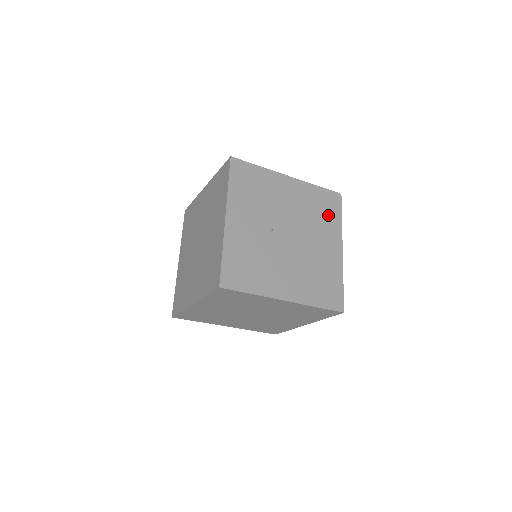
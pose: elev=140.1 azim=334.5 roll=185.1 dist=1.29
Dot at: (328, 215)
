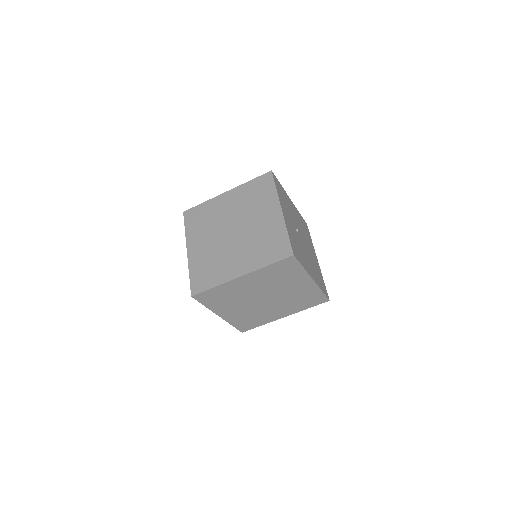
Dot at: (308, 234)
